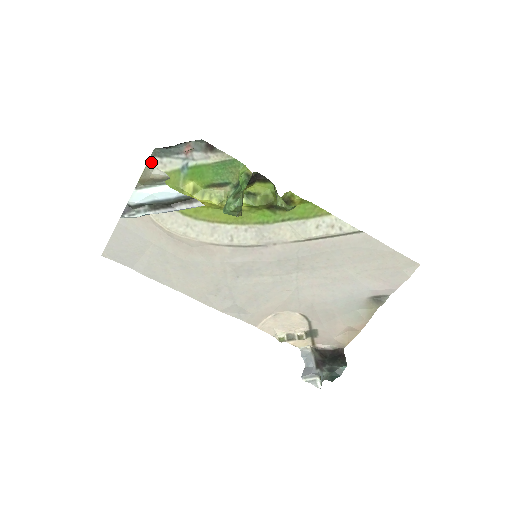
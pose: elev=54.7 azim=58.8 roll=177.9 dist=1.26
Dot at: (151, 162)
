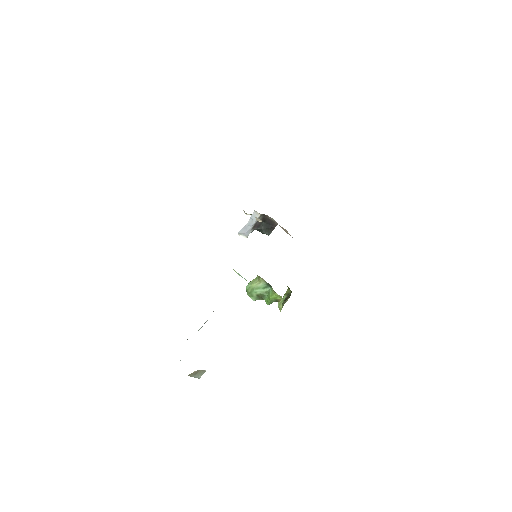
Dot at: occluded
